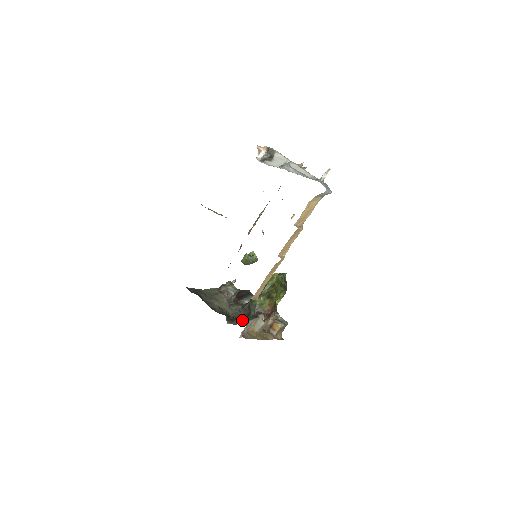
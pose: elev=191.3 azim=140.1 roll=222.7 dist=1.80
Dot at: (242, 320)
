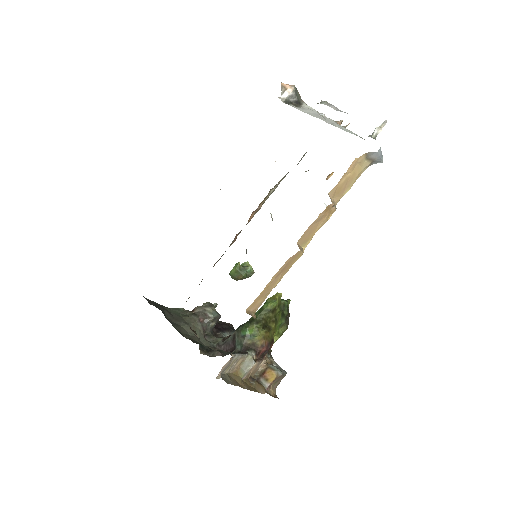
Dot at: (223, 352)
